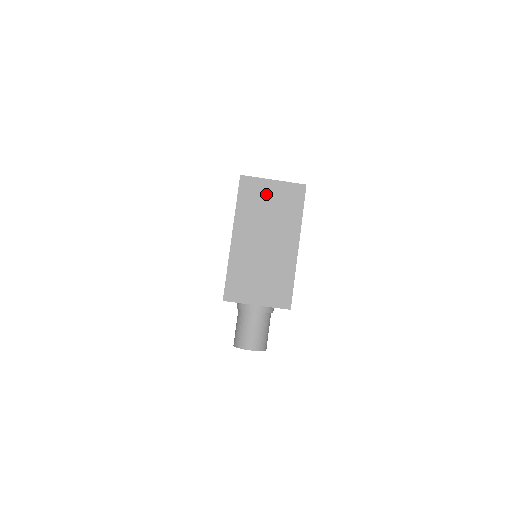
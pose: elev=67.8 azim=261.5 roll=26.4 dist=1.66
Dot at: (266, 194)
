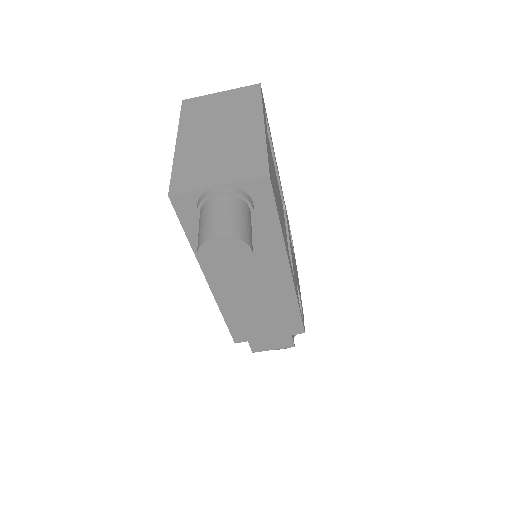
Dot at: (214, 102)
